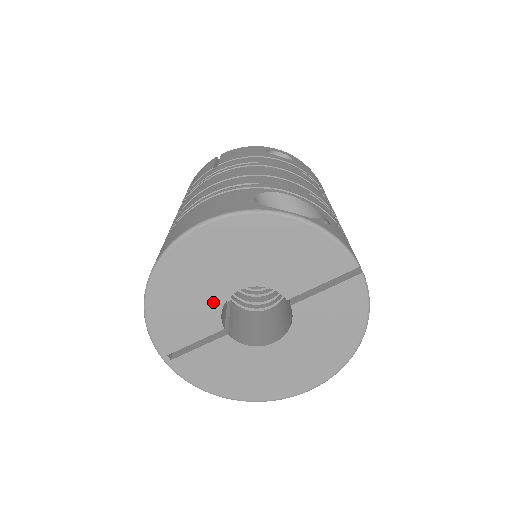
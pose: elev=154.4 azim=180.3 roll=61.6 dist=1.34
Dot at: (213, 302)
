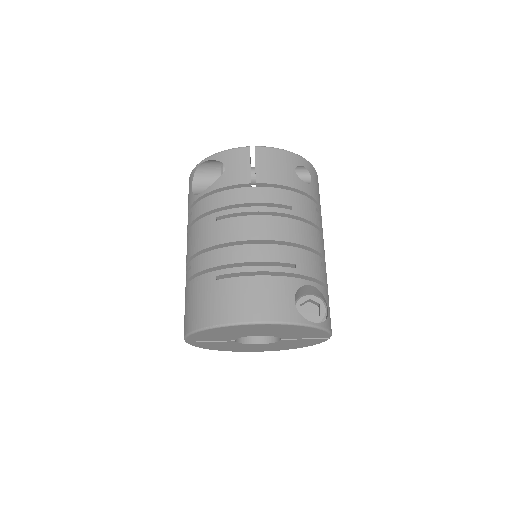
Dot at: (238, 336)
